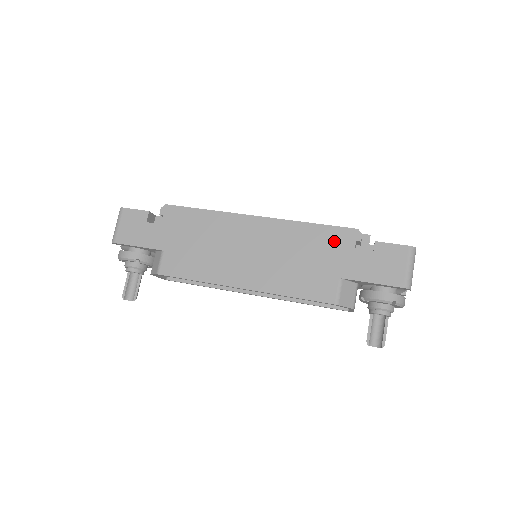
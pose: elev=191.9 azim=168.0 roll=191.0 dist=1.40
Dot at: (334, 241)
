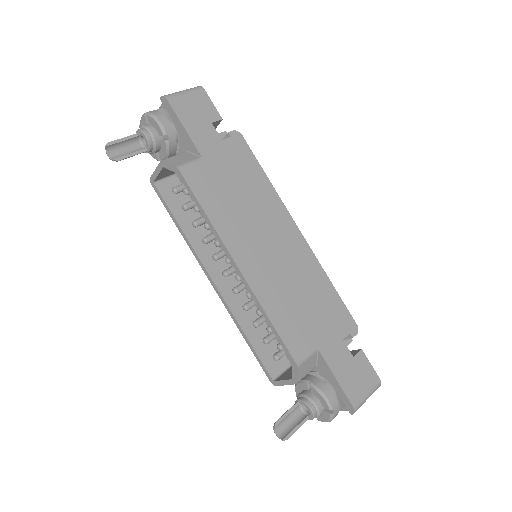
Dot at: (336, 315)
